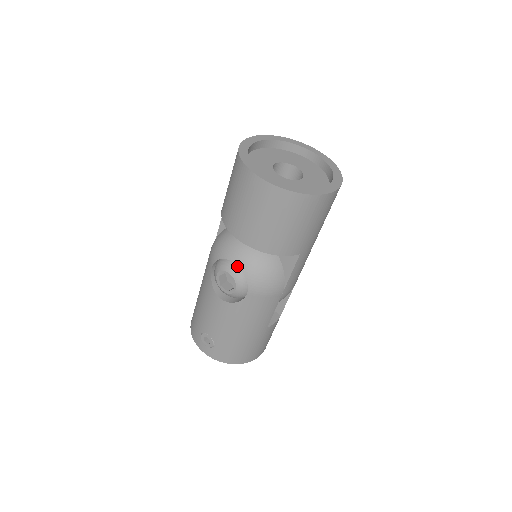
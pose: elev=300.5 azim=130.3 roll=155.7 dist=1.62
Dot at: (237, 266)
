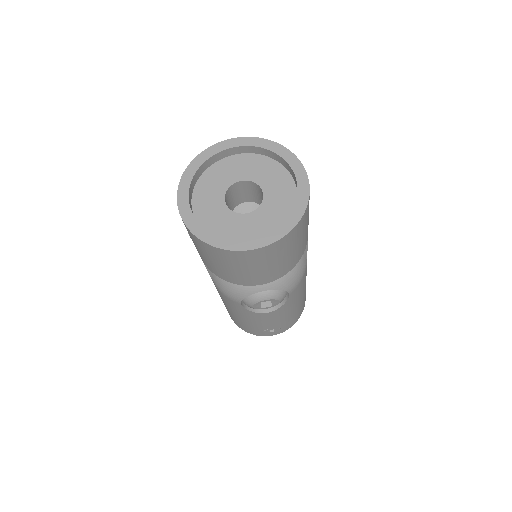
Dot at: (266, 290)
